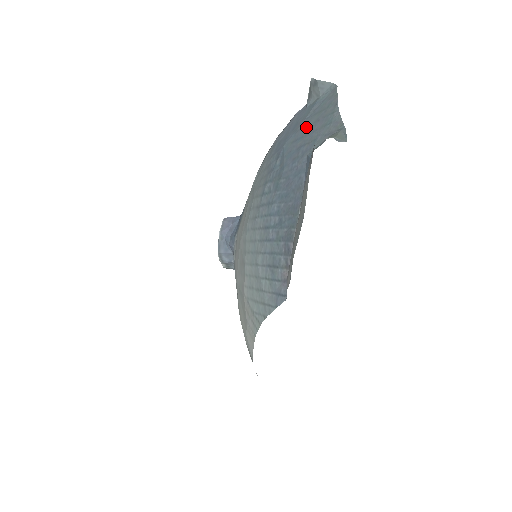
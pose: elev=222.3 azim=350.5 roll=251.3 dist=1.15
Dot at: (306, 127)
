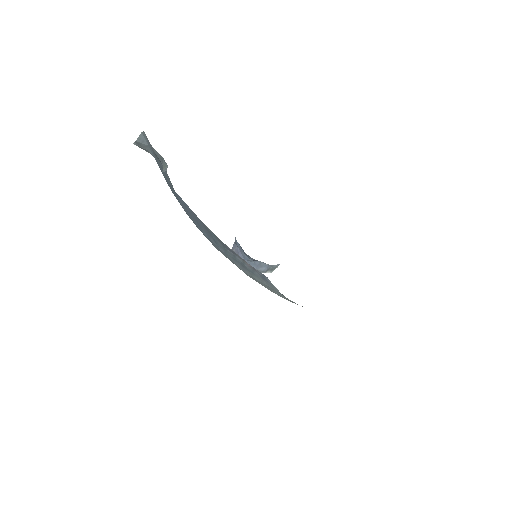
Dot at: (162, 173)
